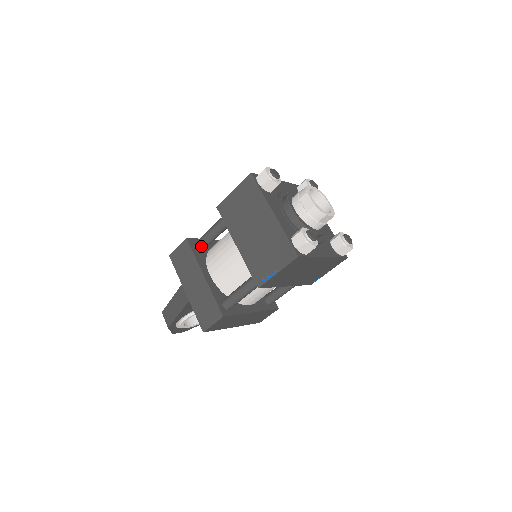
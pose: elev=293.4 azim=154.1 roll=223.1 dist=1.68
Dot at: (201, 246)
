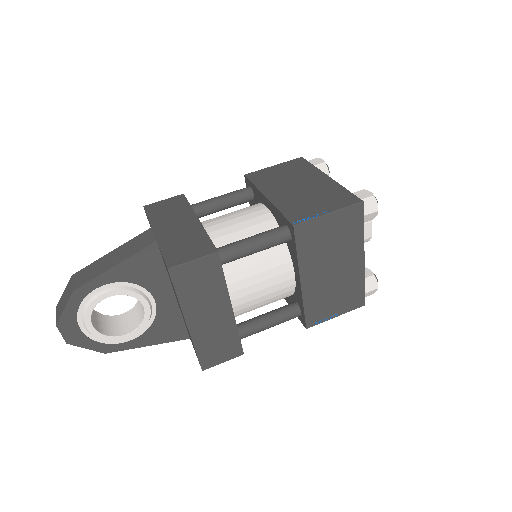
Dot at: (199, 207)
